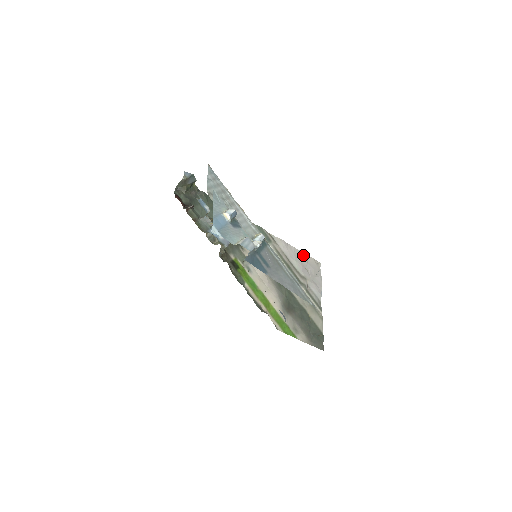
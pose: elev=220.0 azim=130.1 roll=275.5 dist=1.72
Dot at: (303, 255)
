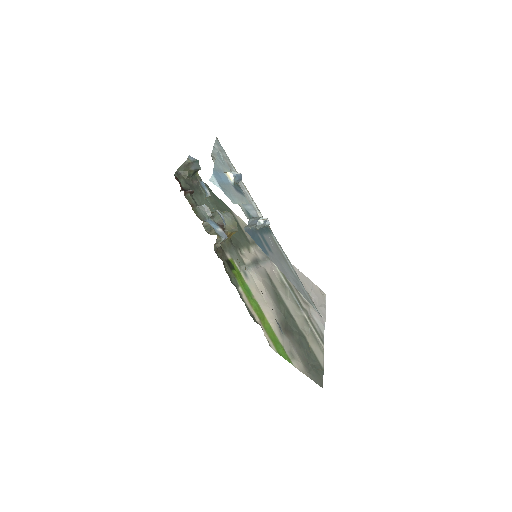
Dot at: (308, 281)
